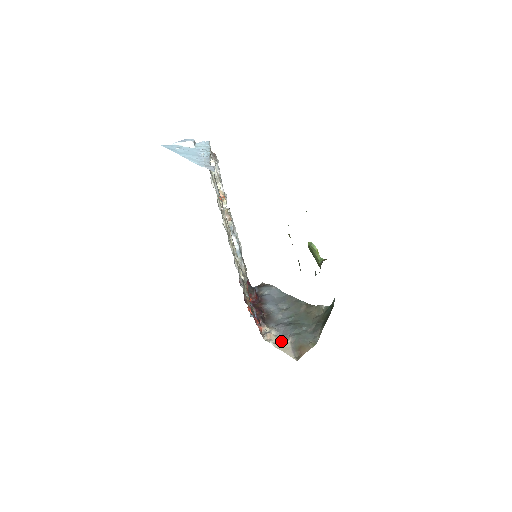
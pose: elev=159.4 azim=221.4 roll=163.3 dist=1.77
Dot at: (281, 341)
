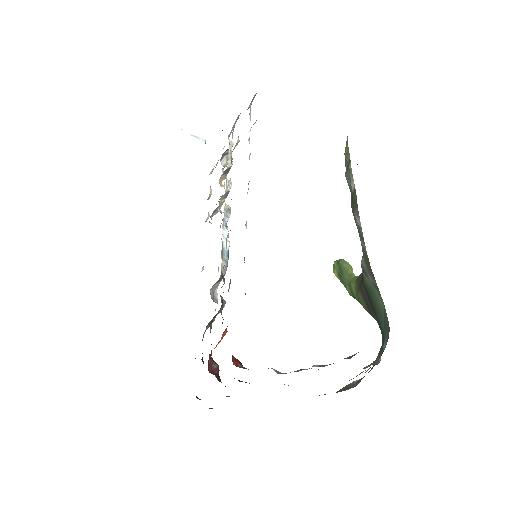
Dot at: occluded
